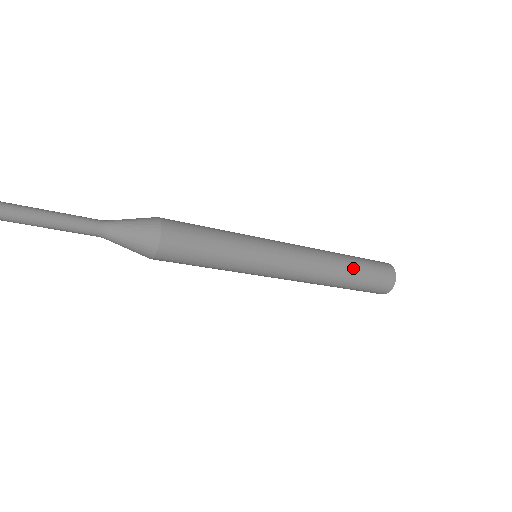
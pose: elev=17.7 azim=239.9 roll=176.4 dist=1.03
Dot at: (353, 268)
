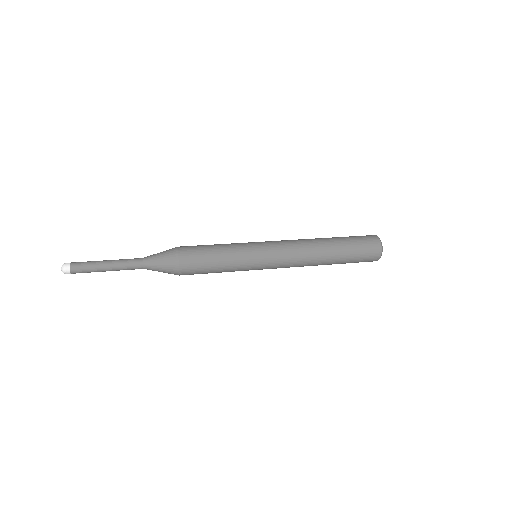
Dot at: (335, 263)
